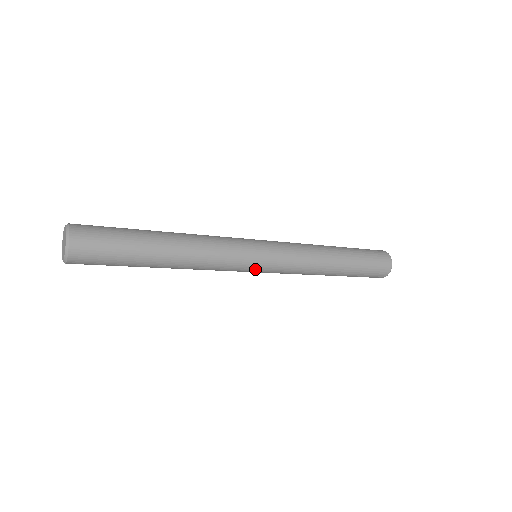
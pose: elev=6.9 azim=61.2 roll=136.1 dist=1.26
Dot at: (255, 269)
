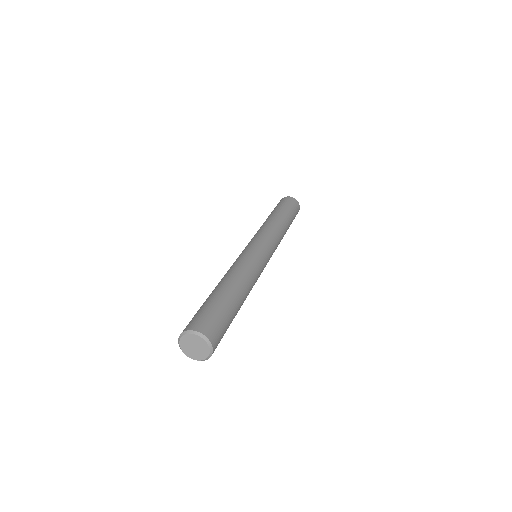
Dot at: (267, 261)
